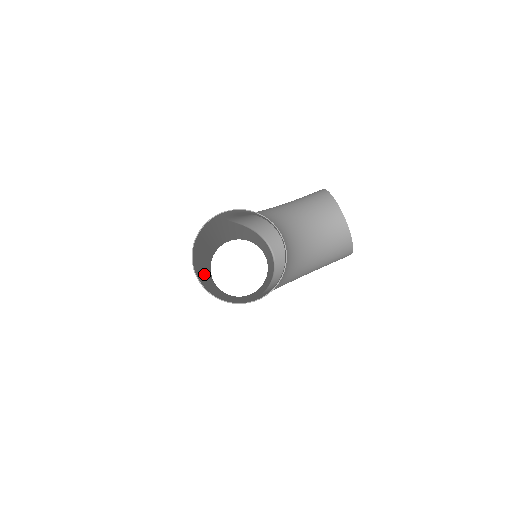
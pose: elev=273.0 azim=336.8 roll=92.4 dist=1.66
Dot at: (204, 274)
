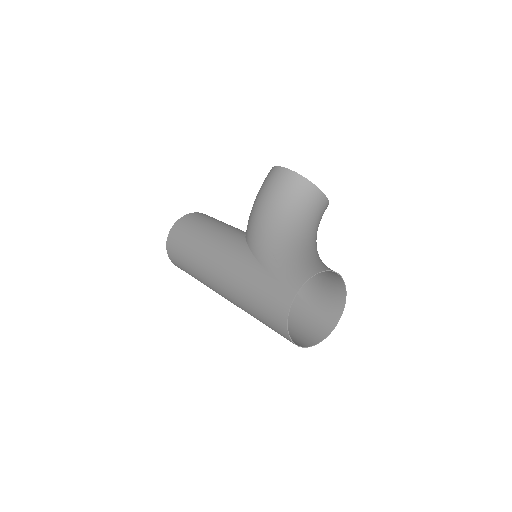
Dot at: occluded
